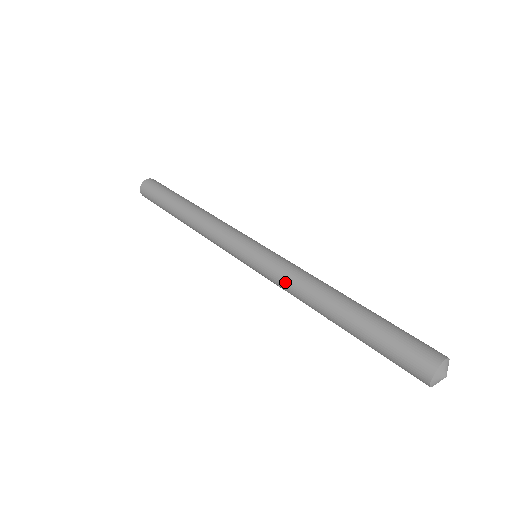
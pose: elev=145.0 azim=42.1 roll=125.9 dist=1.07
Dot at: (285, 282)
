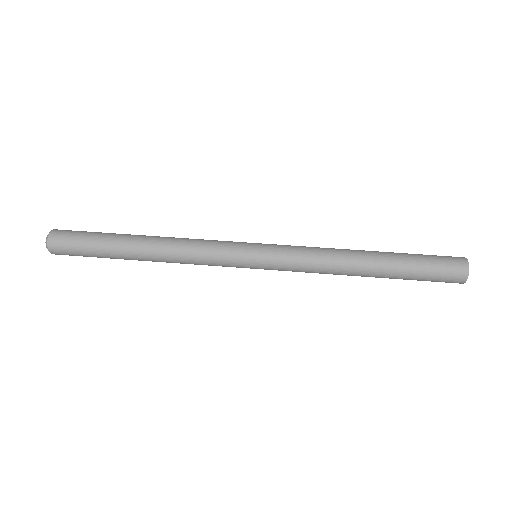
Dot at: (310, 269)
